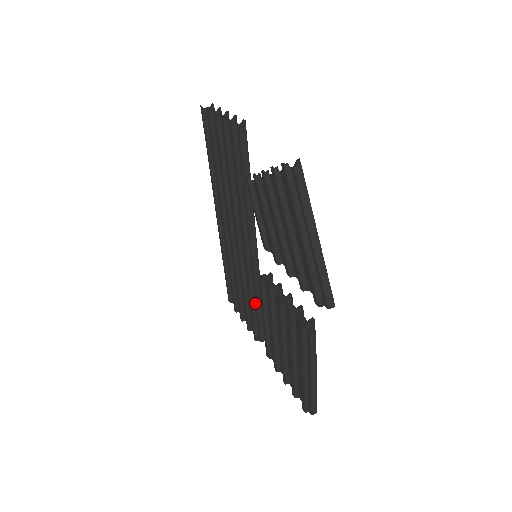
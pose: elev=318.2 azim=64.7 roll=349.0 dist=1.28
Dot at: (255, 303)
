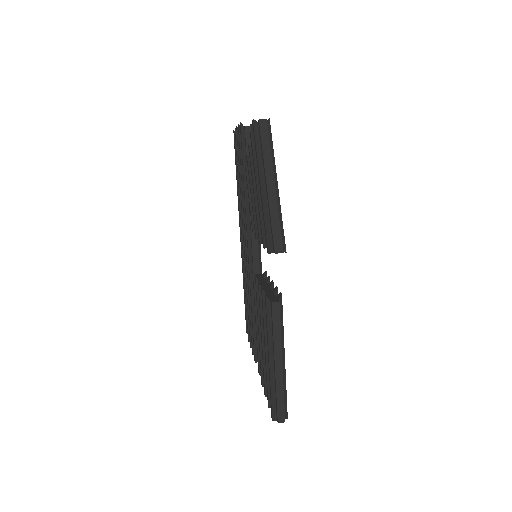
Dot at: occluded
